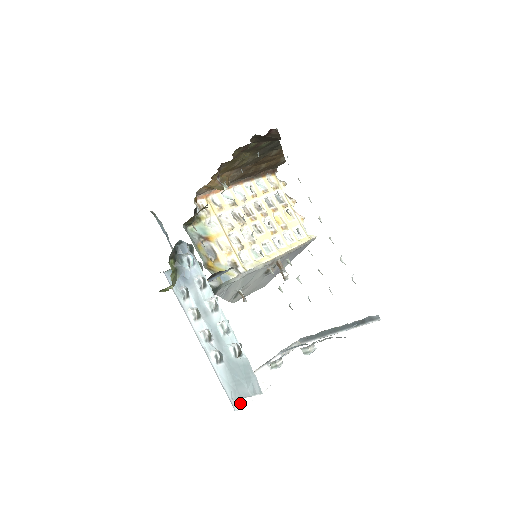
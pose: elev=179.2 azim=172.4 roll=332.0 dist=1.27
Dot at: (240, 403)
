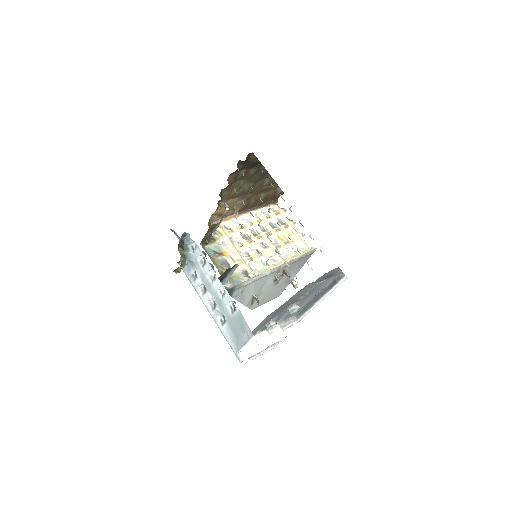
Dot at: (243, 356)
